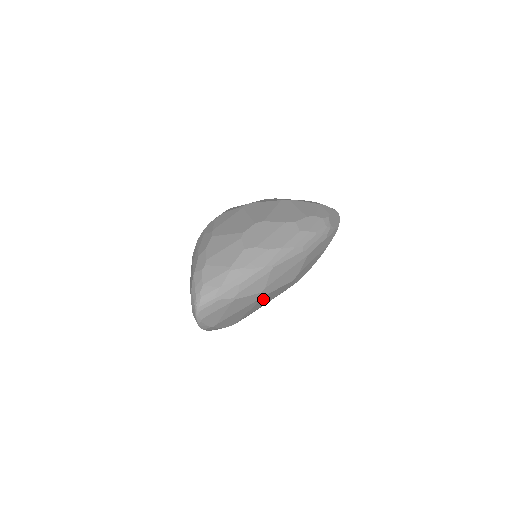
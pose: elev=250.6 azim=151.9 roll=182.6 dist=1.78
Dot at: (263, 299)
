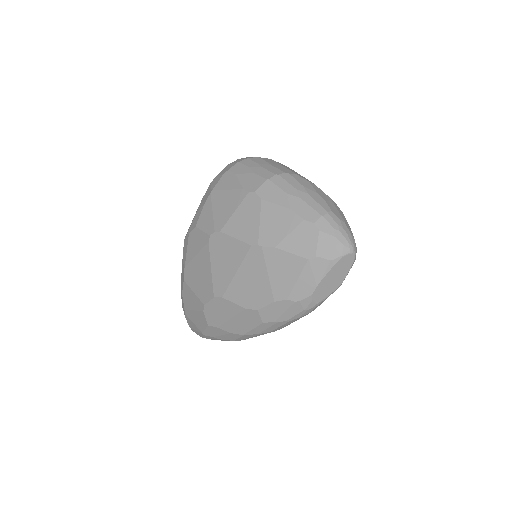
Dot at: occluded
